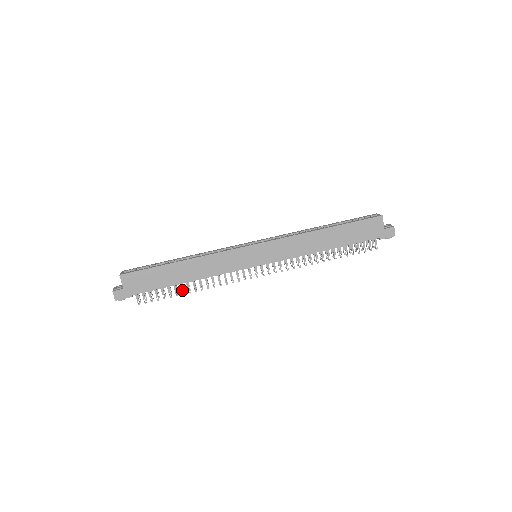
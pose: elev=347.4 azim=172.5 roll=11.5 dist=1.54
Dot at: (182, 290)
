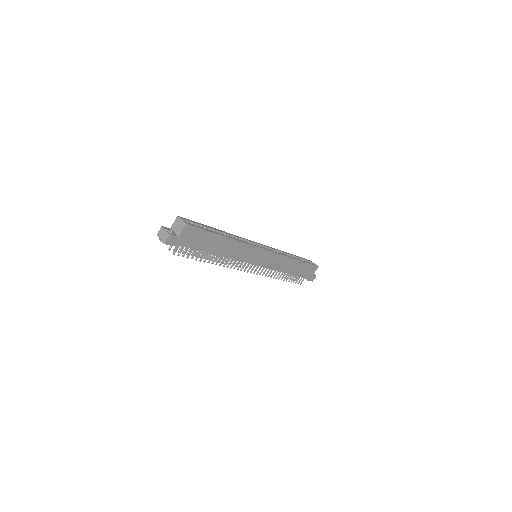
Dot at: (201, 256)
